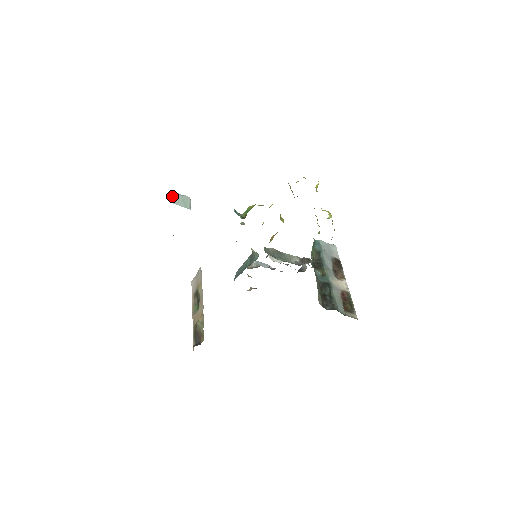
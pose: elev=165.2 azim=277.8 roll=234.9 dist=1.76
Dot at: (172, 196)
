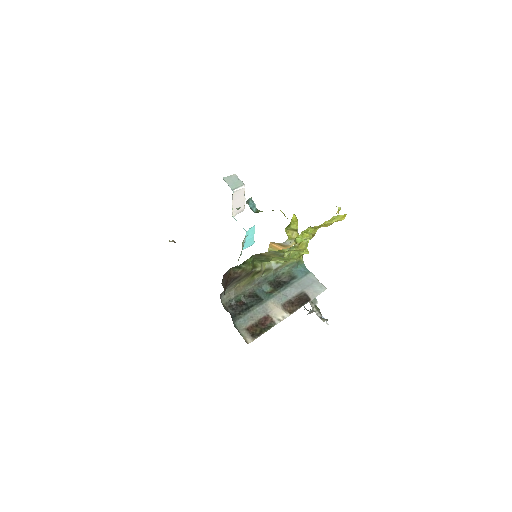
Dot at: (230, 175)
